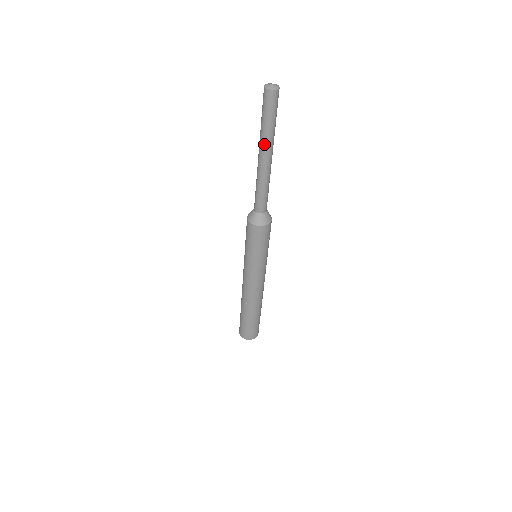
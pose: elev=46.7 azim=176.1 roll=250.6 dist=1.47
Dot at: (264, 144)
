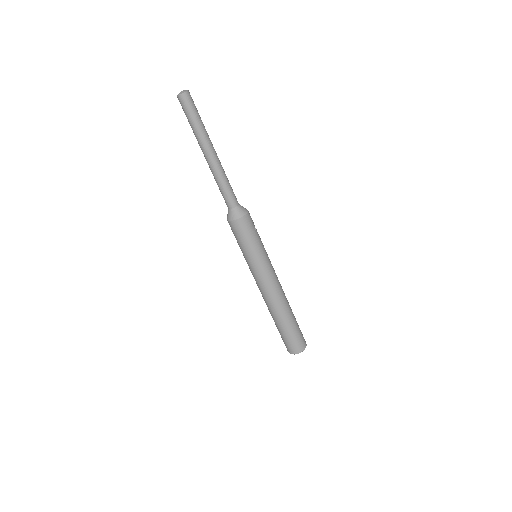
Dot at: (202, 142)
